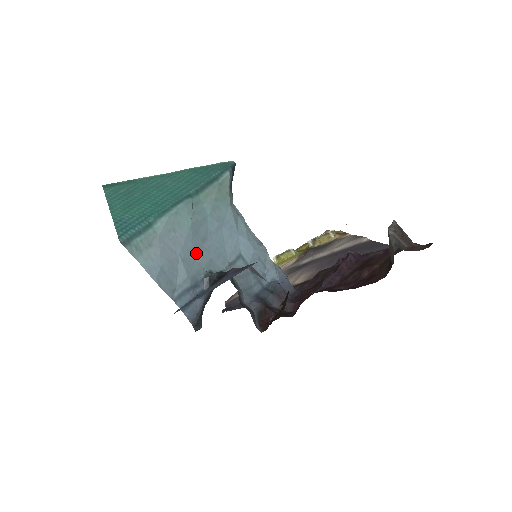
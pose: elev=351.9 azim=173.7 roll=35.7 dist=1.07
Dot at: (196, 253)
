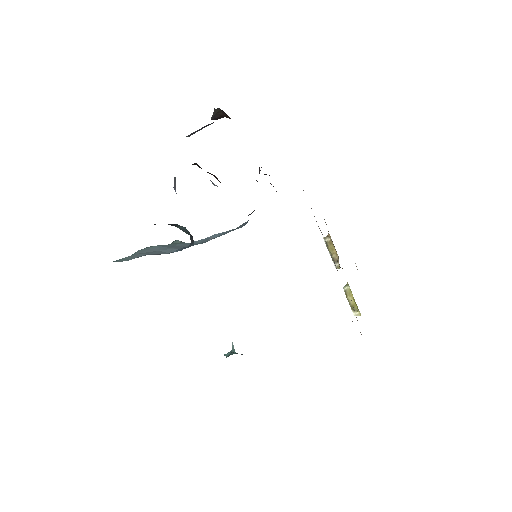
Dot at: occluded
